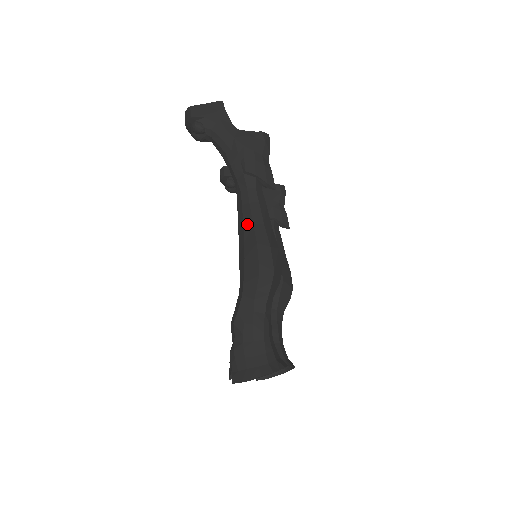
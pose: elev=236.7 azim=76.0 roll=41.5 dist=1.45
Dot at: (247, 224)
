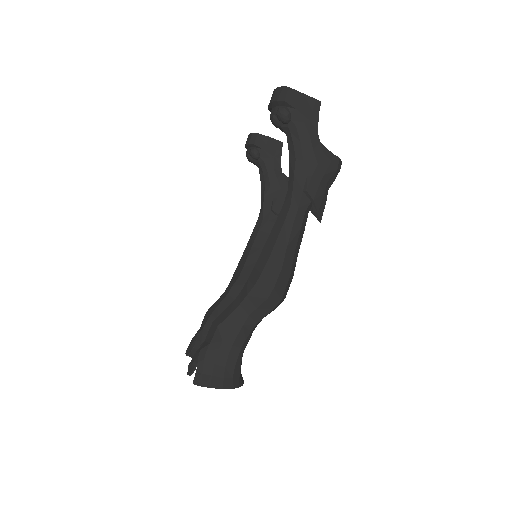
Dot at: (281, 243)
